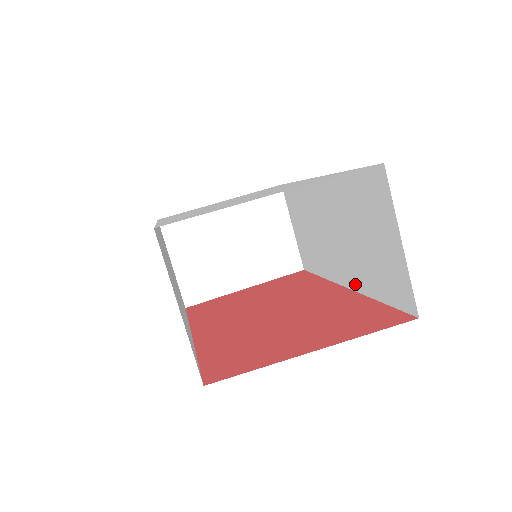
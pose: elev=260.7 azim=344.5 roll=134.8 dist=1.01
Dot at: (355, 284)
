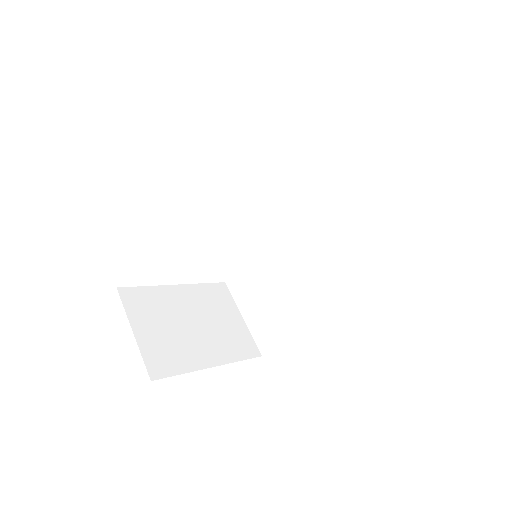
Dot at: (346, 273)
